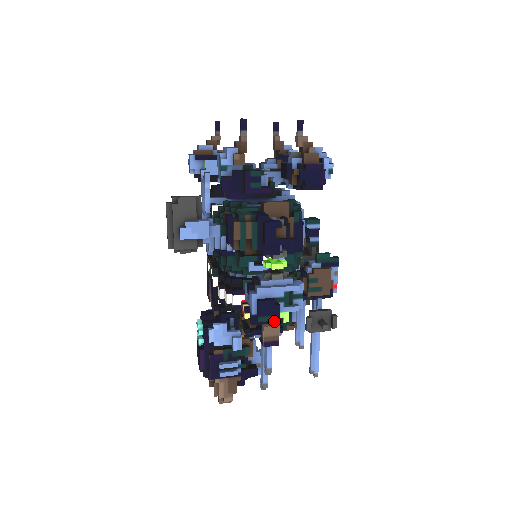
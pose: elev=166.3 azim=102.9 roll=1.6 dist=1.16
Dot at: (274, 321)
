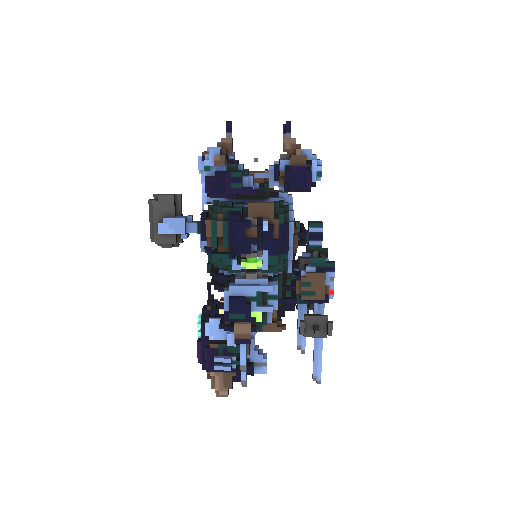
Dot at: (247, 319)
